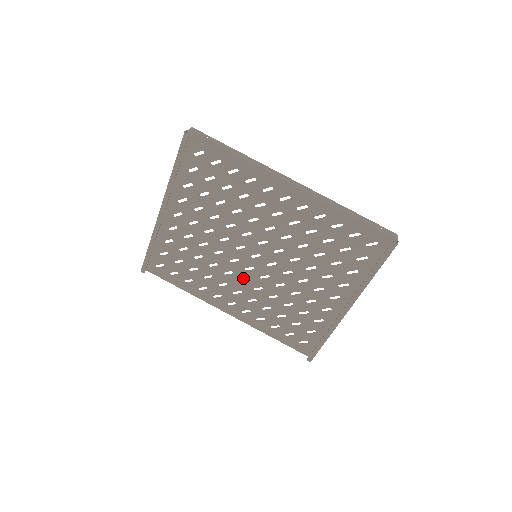
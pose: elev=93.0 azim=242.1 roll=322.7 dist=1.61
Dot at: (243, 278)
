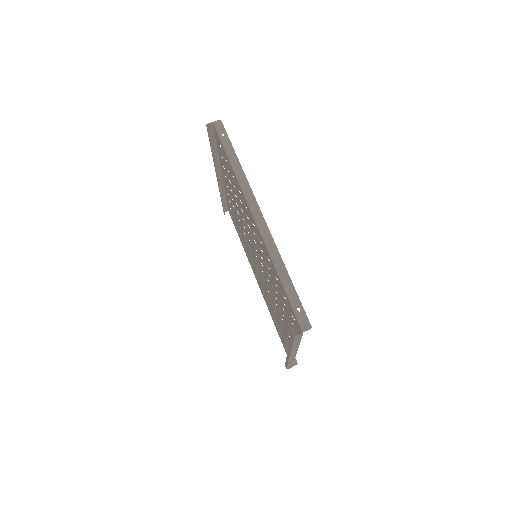
Dot at: (256, 266)
